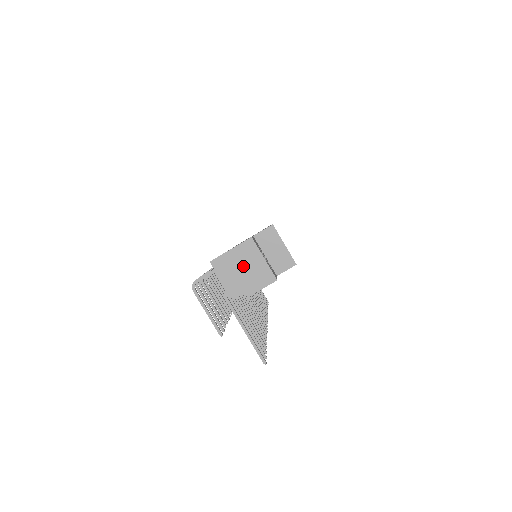
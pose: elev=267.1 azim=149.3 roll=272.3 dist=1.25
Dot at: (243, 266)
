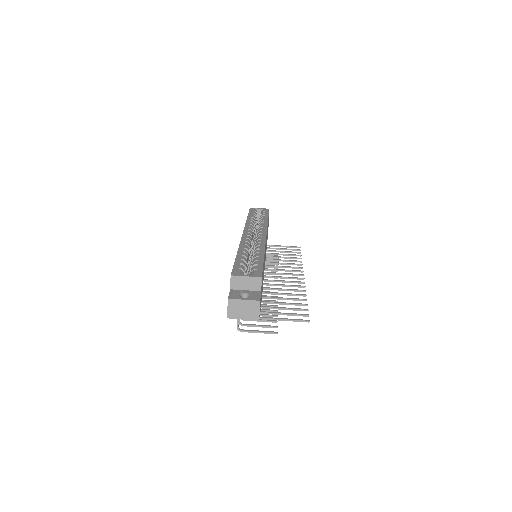
Dot at: (241, 312)
